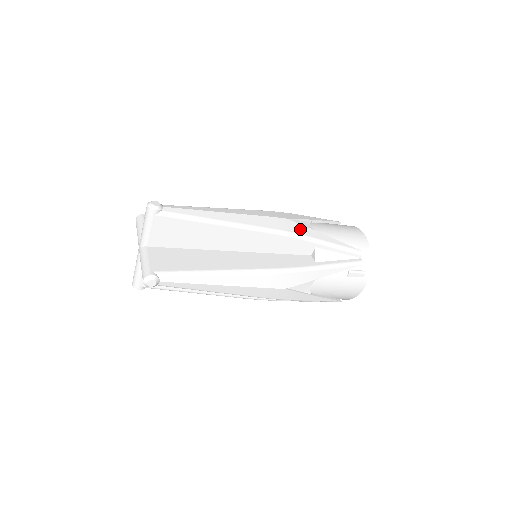
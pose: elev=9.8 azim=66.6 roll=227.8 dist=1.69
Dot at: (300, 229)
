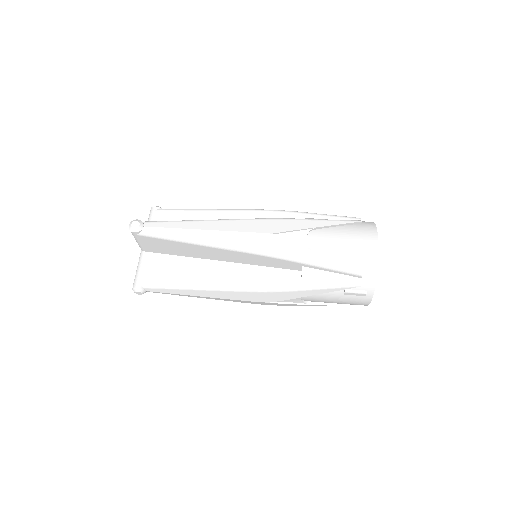
Dot at: (285, 247)
